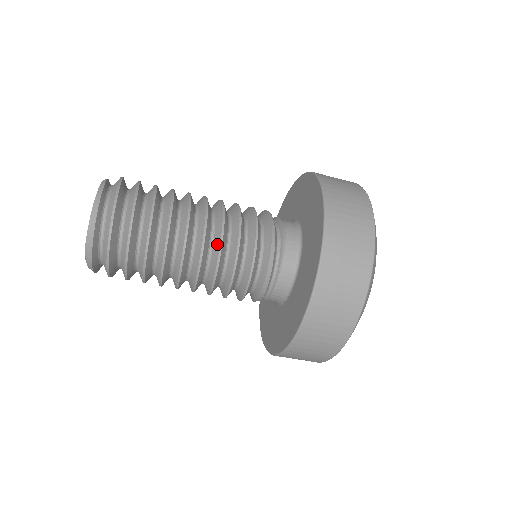
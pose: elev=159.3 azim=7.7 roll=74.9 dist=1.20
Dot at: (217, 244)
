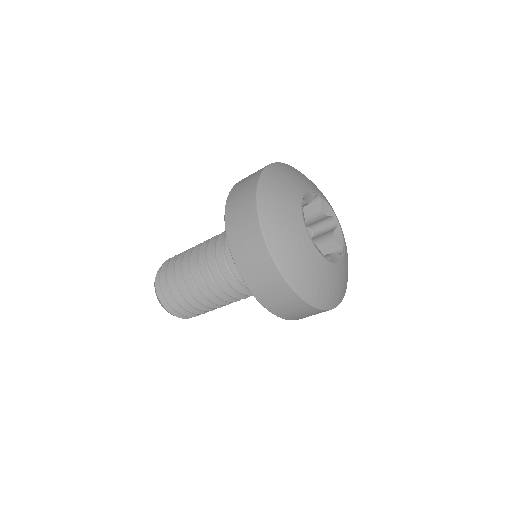
Dot at: (207, 263)
